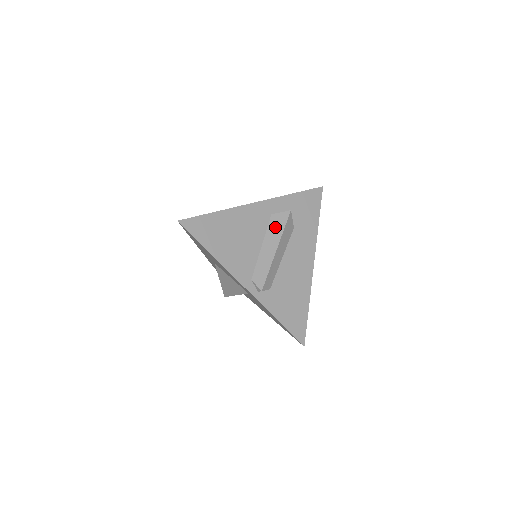
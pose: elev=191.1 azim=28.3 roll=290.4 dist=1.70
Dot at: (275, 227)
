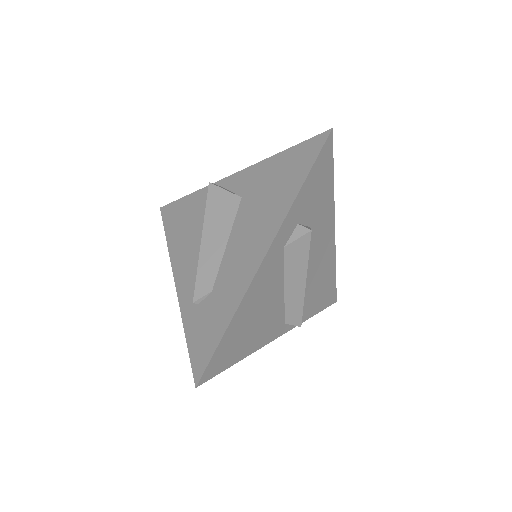
Dot at: (295, 261)
